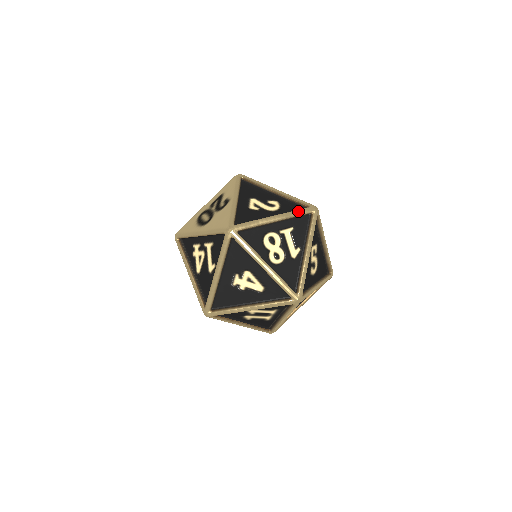
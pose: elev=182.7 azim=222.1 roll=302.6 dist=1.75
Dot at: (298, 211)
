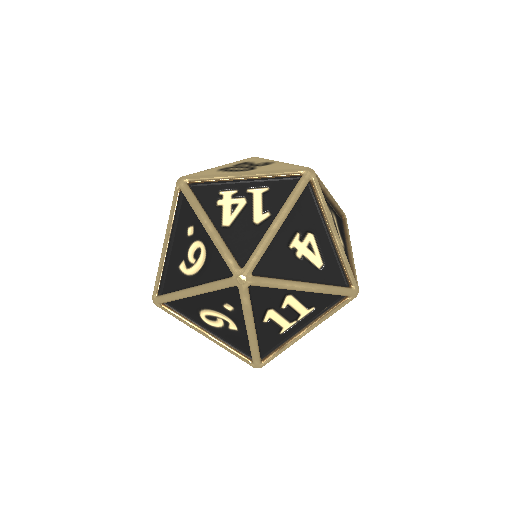
Dot at: occluded
